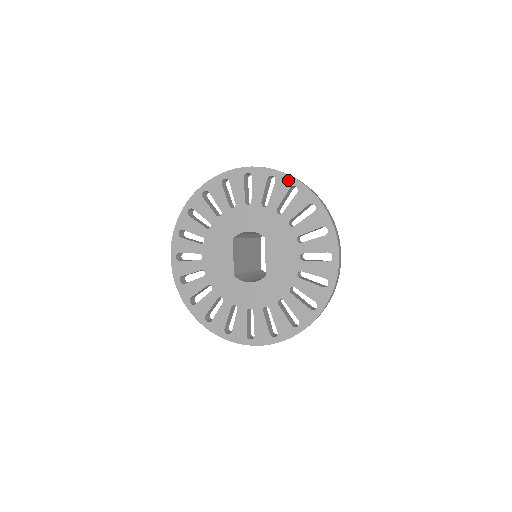
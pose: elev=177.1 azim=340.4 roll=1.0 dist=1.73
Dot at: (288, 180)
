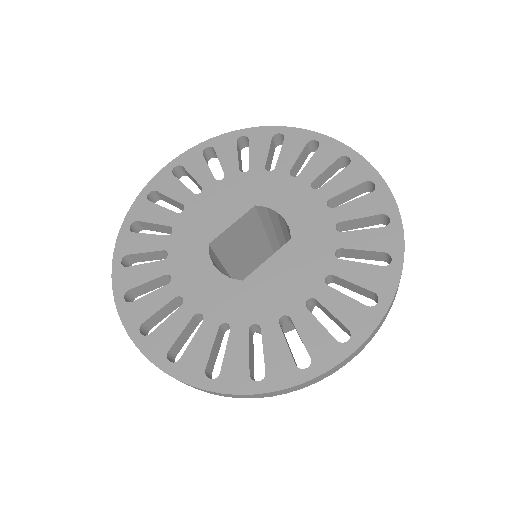
Dot at: (388, 204)
